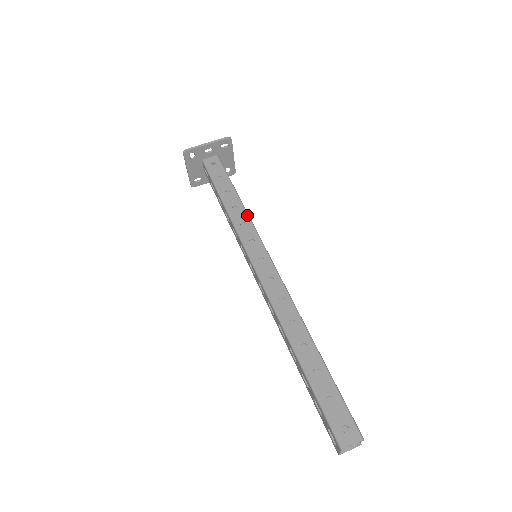
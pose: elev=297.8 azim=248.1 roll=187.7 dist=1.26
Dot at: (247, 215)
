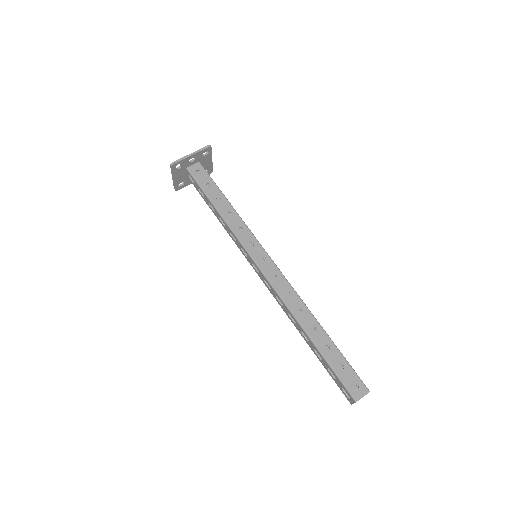
Dot at: (241, 220)
